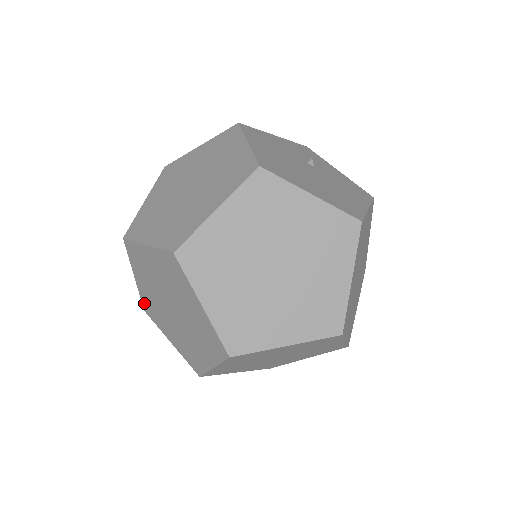
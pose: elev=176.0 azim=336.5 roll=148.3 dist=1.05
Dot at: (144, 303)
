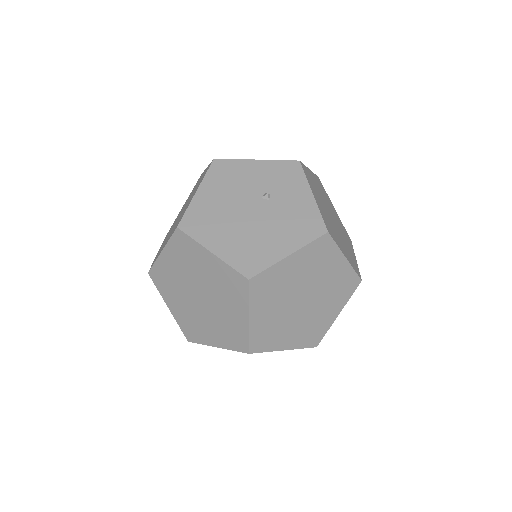
Dot at: occluded
